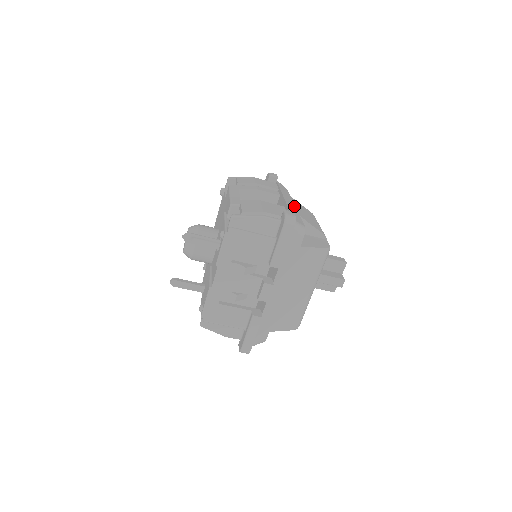
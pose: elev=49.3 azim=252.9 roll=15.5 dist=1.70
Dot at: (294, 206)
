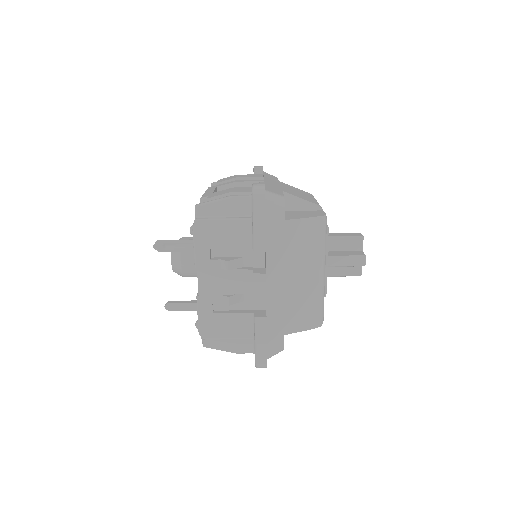
Dot at: (278, 185)
